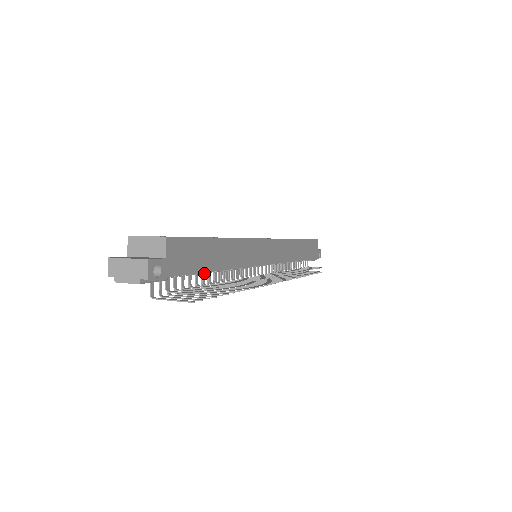
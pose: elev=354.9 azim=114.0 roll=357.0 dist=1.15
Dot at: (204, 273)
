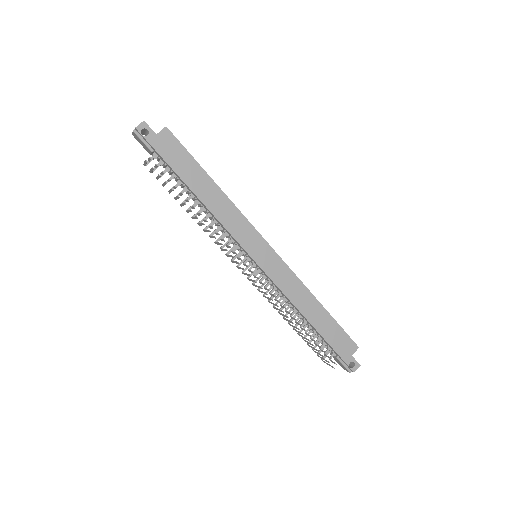
Dot at: (186, 190)
